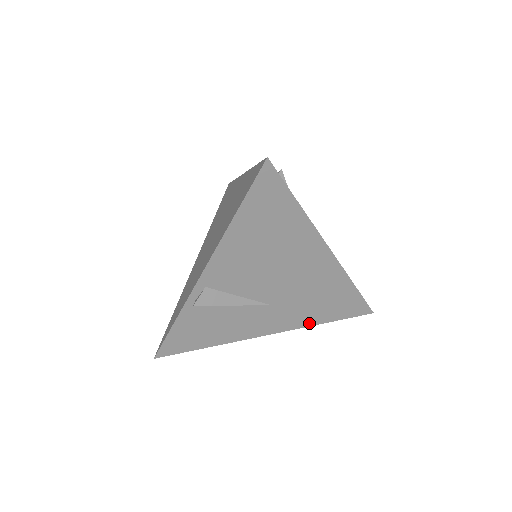
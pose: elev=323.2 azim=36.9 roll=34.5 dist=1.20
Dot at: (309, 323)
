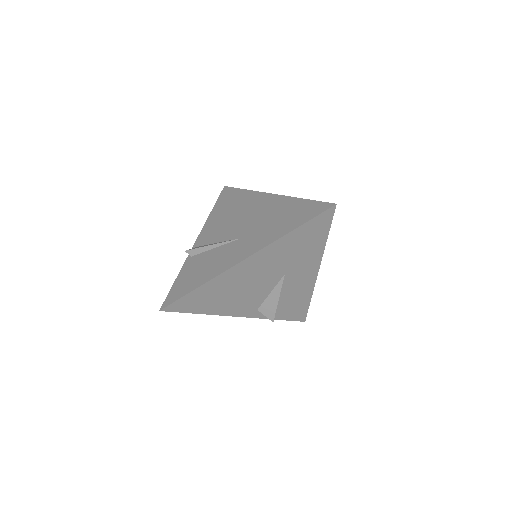
Dot at: (277, 237)
